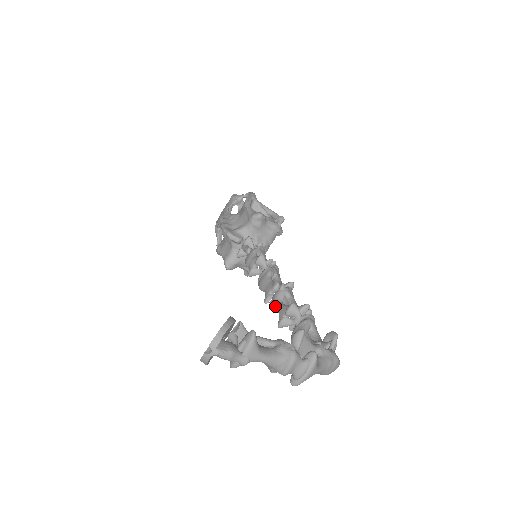
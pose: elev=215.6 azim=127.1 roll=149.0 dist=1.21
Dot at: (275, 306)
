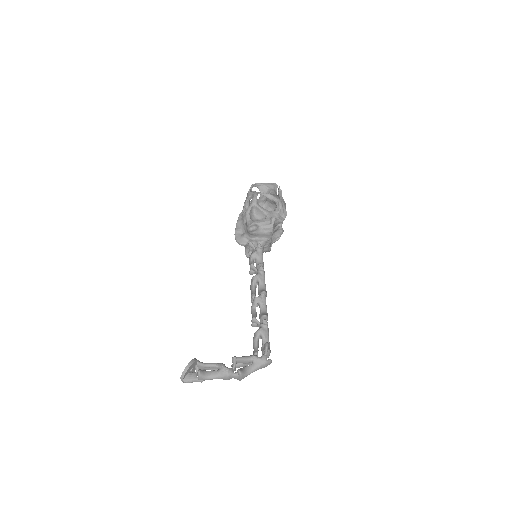
Dot at: (251, 312)
